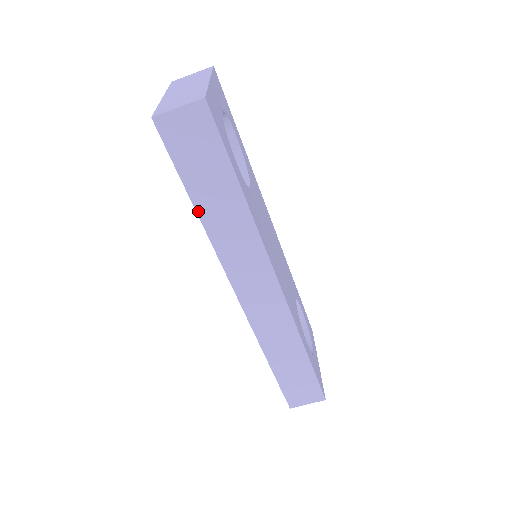
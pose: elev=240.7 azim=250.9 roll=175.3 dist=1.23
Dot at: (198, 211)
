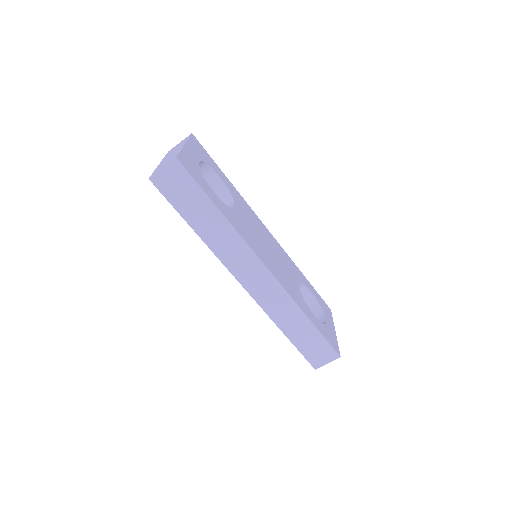
Dot at: (196, 231)
